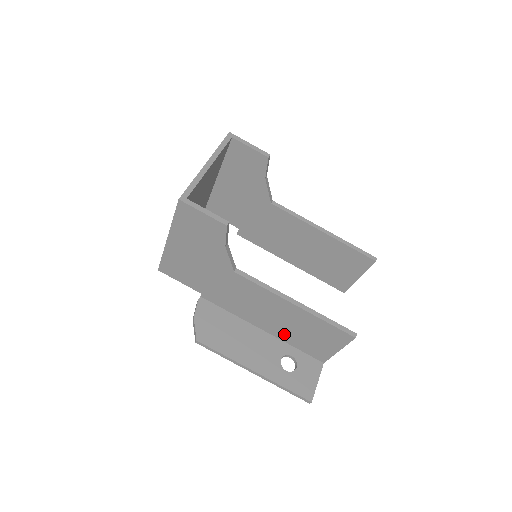
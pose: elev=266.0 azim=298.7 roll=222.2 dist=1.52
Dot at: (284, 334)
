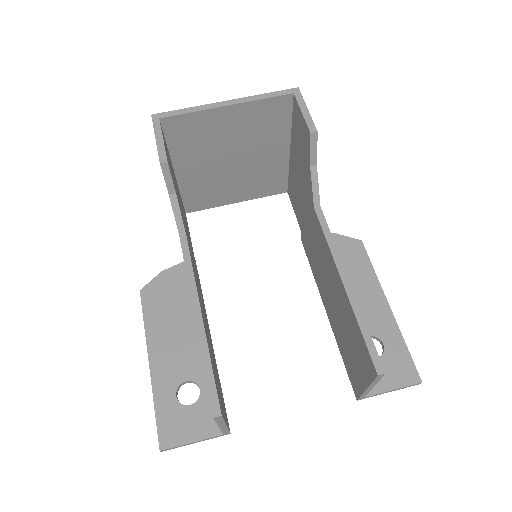
Dot at: occluded
